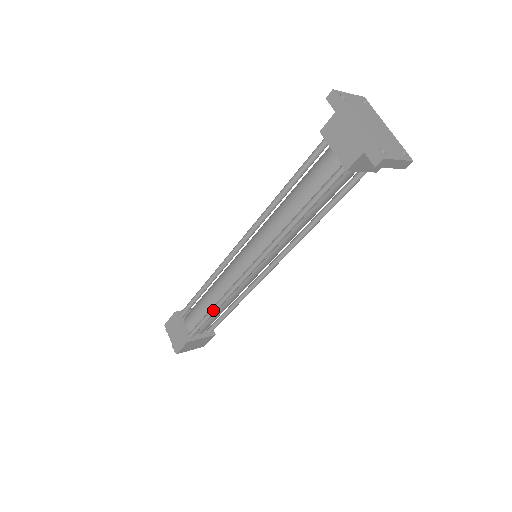
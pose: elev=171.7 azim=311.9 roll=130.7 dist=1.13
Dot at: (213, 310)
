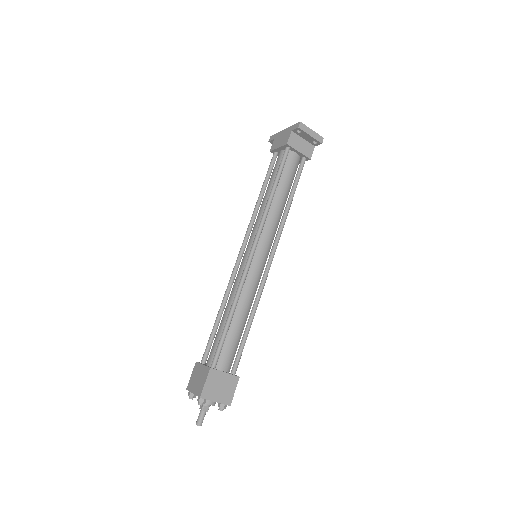
Dot at: (230, 313)
